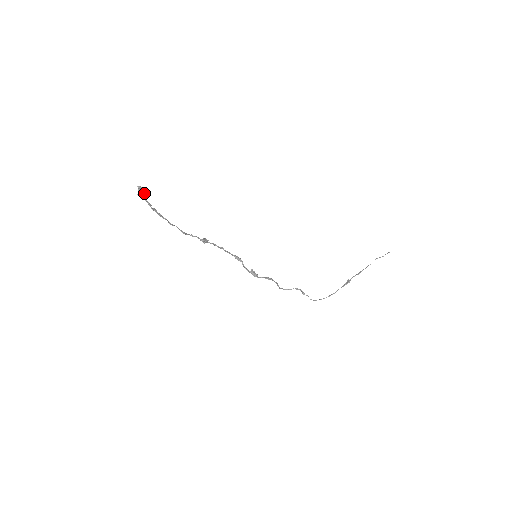
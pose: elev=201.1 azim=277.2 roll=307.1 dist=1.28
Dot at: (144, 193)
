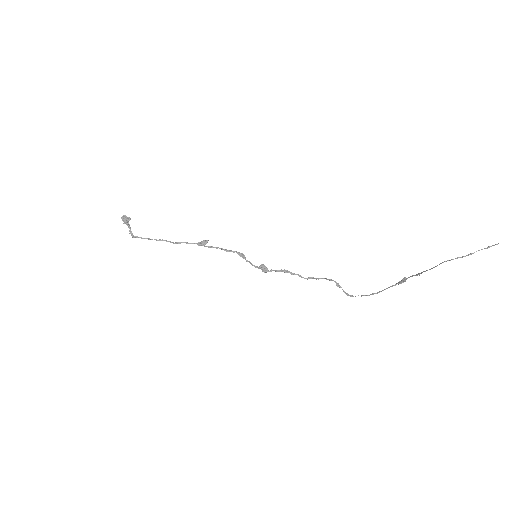
Dot at: (128, 221)
